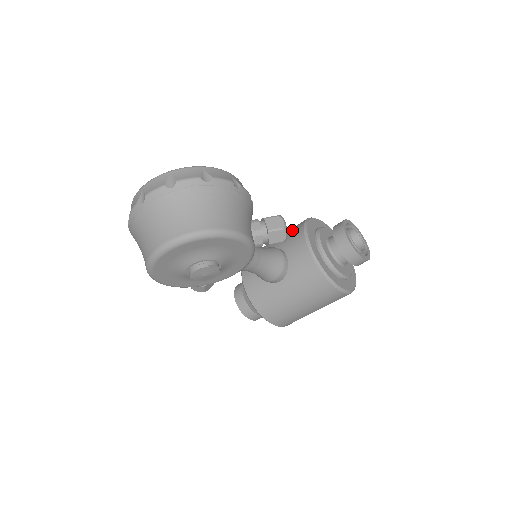
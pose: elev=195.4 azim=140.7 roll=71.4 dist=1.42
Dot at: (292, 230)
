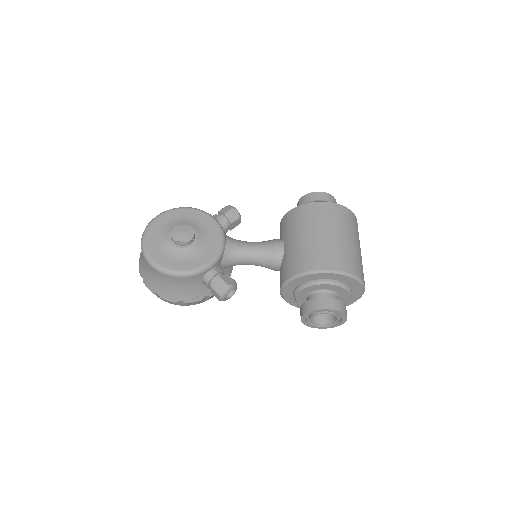
Dot at: occluded
